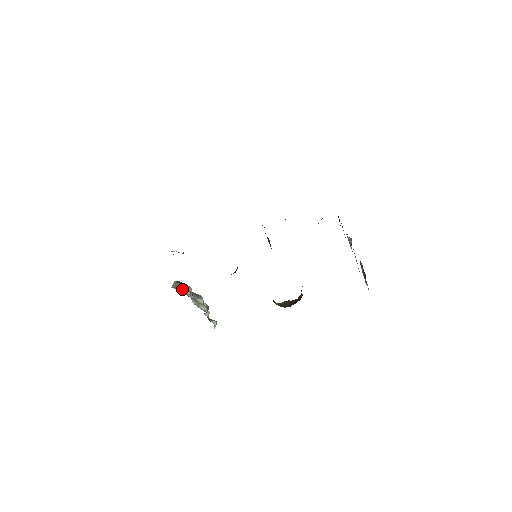
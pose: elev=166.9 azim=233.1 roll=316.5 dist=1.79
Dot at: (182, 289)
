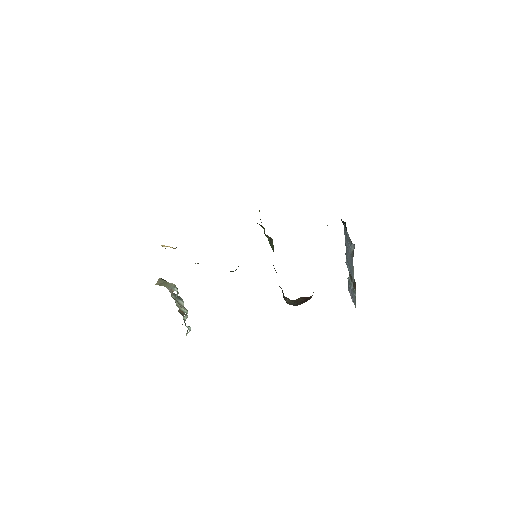
Dot at: (169, 286)
